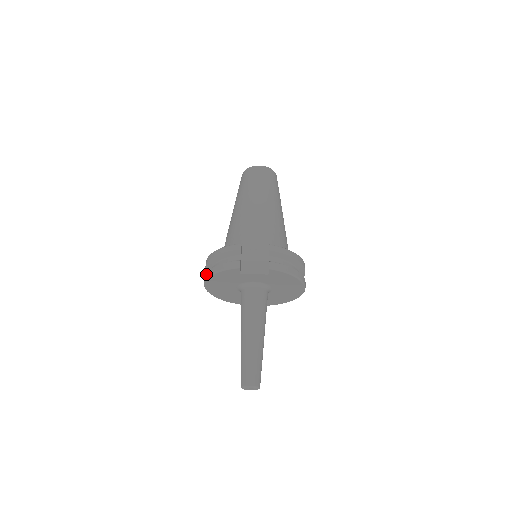
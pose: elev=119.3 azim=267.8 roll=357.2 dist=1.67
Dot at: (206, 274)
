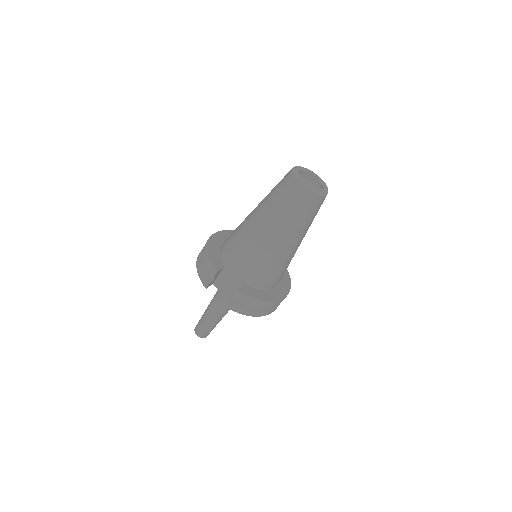
Dot at: (199, 254)
